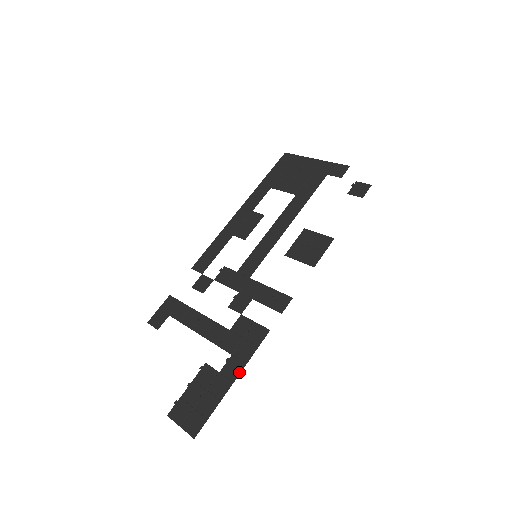
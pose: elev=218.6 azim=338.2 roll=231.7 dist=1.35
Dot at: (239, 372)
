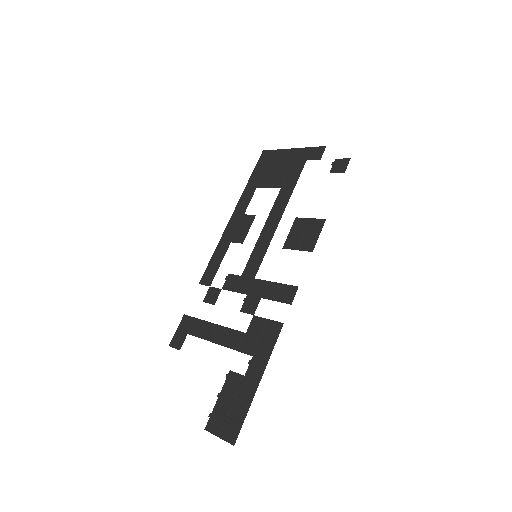
Dot at: (263, 371)
